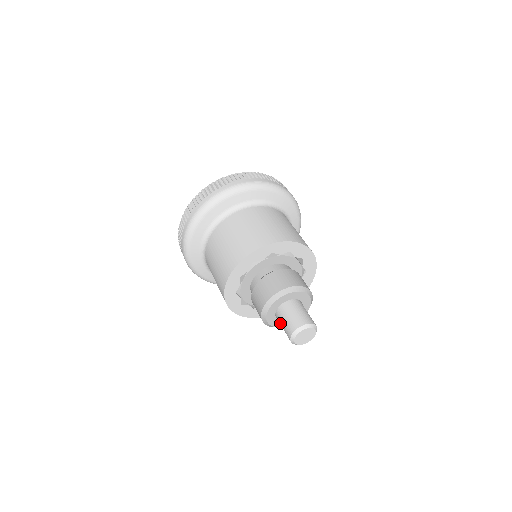
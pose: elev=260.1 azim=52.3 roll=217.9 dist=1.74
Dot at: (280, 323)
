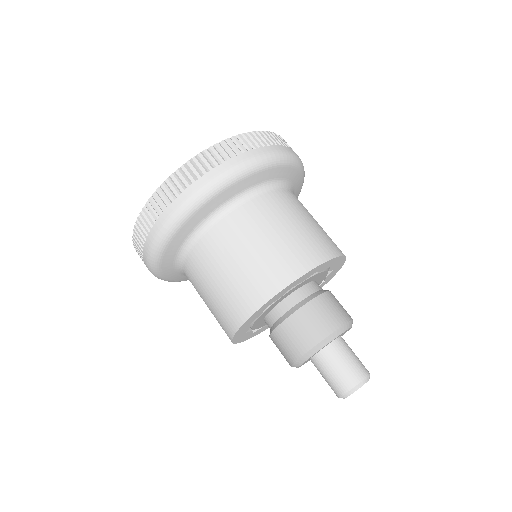
Dot at: occluded
